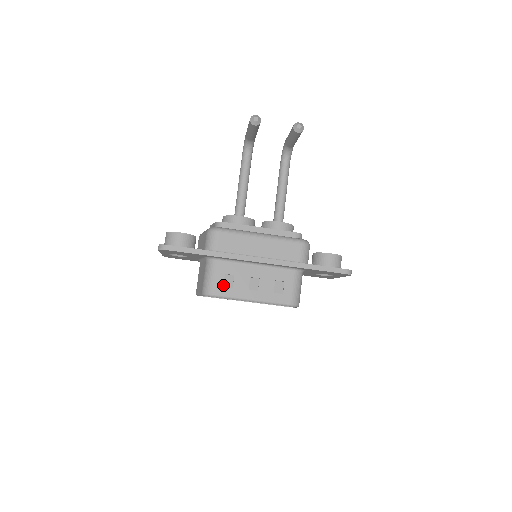
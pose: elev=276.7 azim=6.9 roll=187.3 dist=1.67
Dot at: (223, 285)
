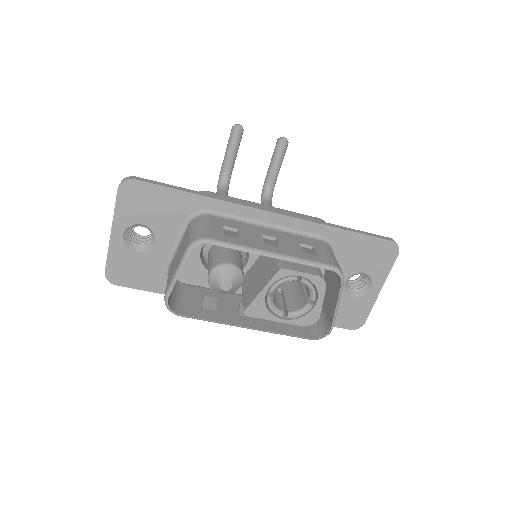
Dot at: (223, 234)
